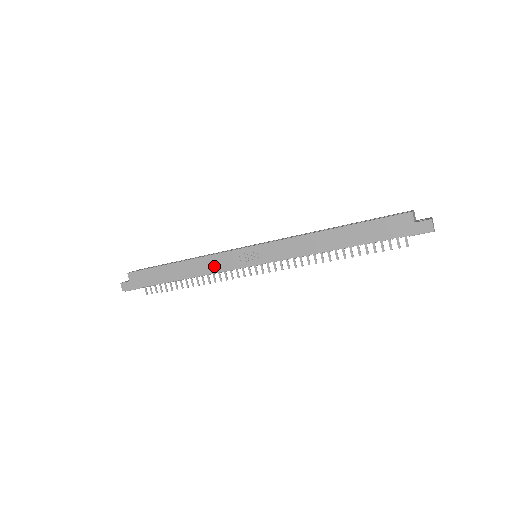
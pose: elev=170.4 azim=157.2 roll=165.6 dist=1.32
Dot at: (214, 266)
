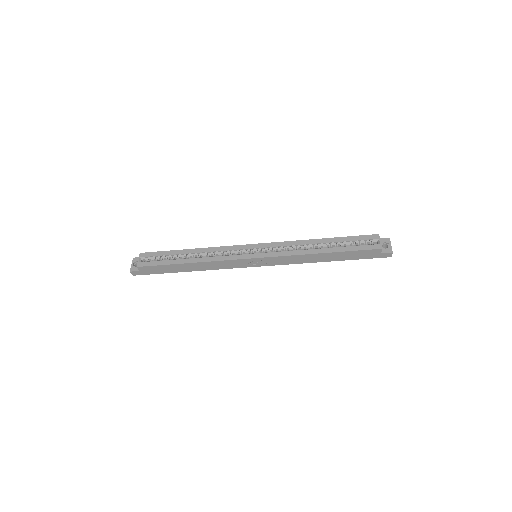
Dot at: (222, 266)
